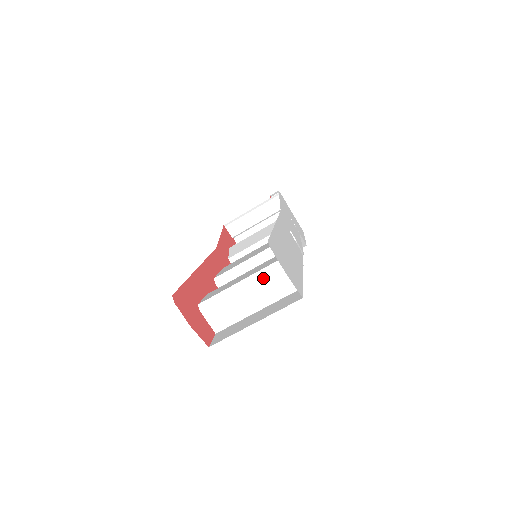
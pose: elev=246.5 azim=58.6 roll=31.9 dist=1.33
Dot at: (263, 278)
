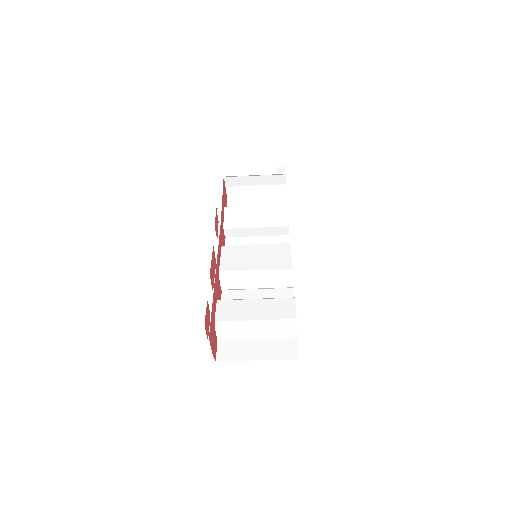
Dot at: (274, 326)
